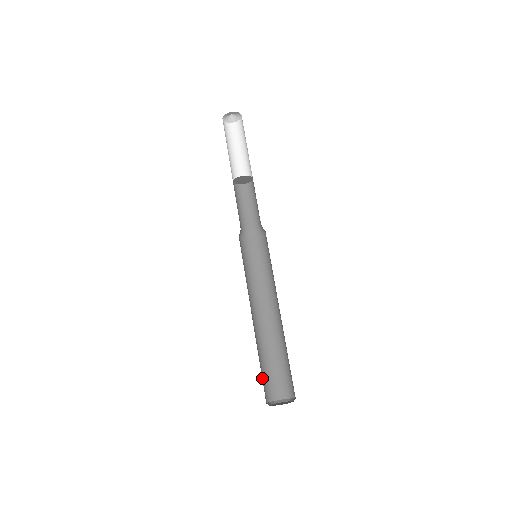
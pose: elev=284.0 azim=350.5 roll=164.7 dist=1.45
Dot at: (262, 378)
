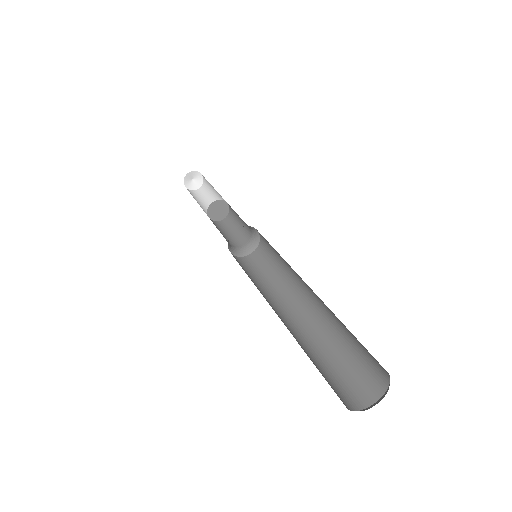
Dot at: (325, 379)
